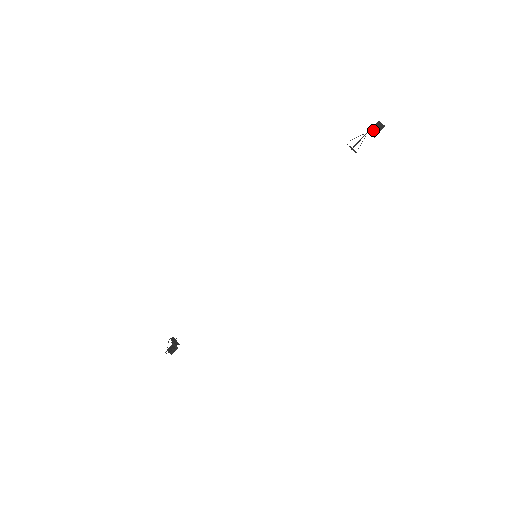
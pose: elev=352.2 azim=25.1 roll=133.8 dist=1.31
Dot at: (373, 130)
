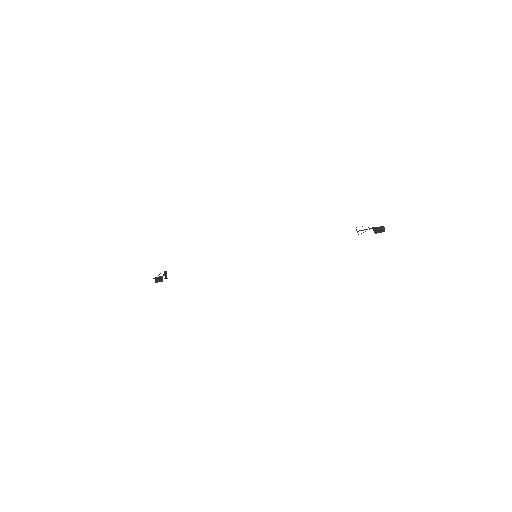
Dot at: (377, 229)
